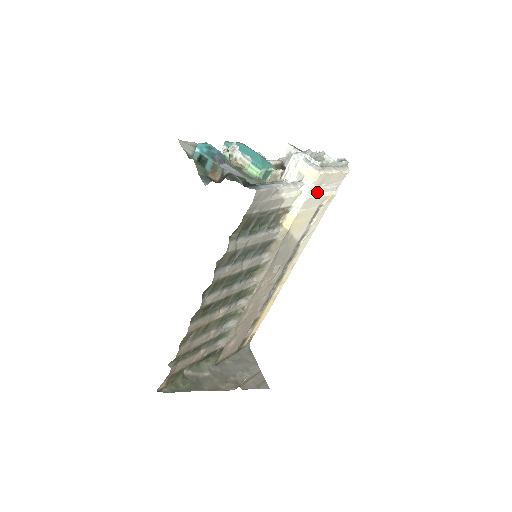
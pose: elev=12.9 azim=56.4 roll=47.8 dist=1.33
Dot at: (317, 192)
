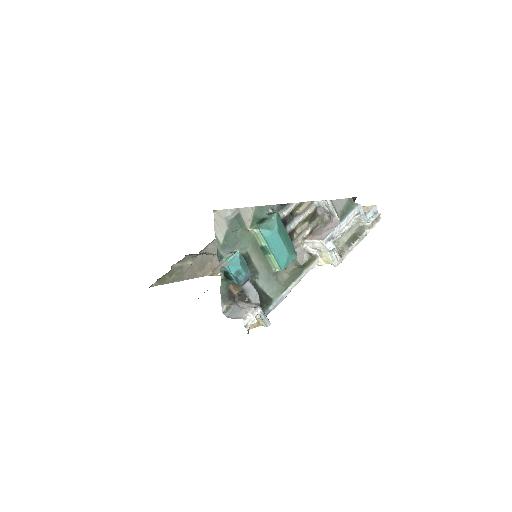
Dot at: occluded
